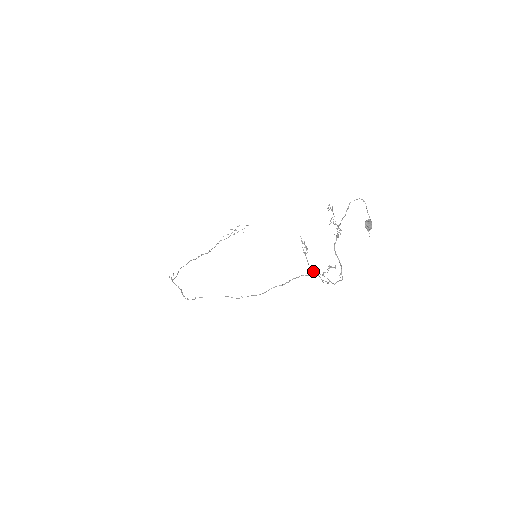
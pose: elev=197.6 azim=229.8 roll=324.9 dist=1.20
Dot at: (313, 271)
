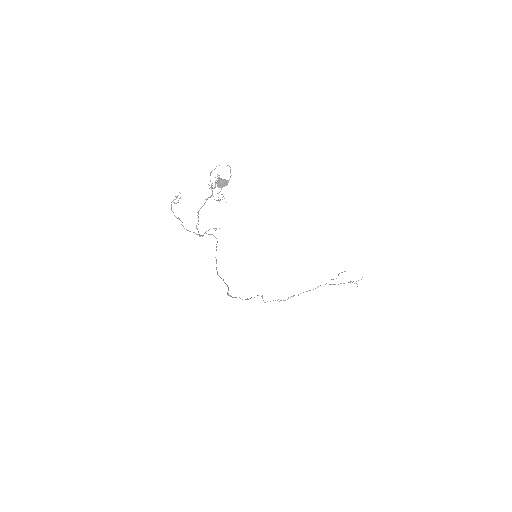
Dot at: occluded
